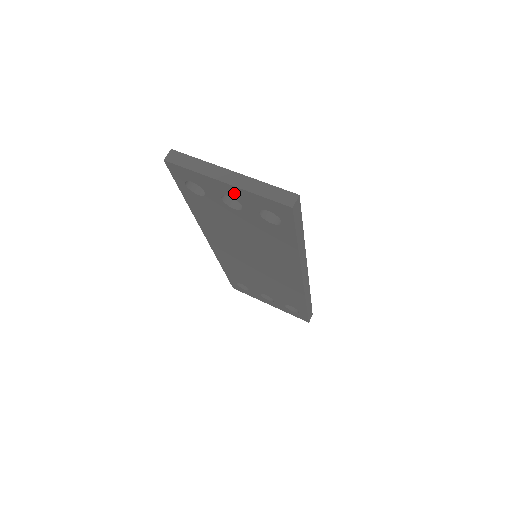
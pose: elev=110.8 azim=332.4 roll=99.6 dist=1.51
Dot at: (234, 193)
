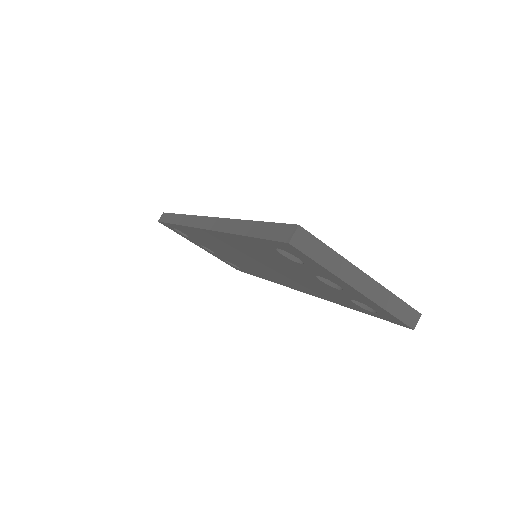
Dot at: (352, 292)
